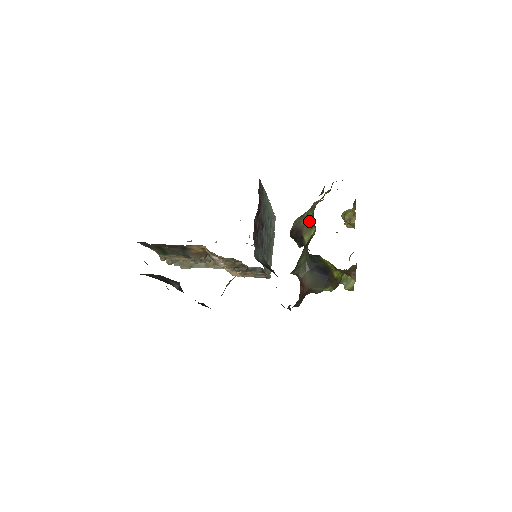
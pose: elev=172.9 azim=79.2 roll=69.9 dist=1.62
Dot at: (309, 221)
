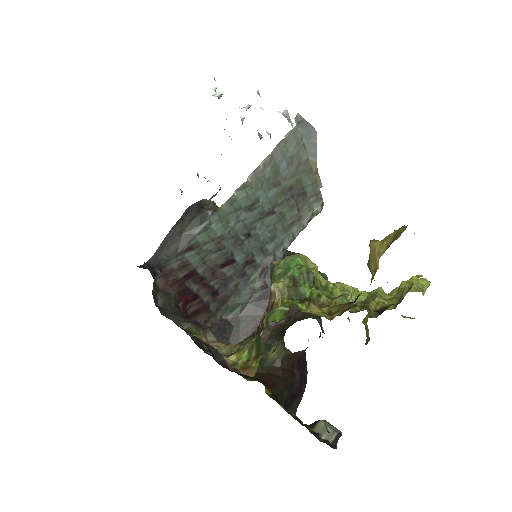
Dot at: occluded
